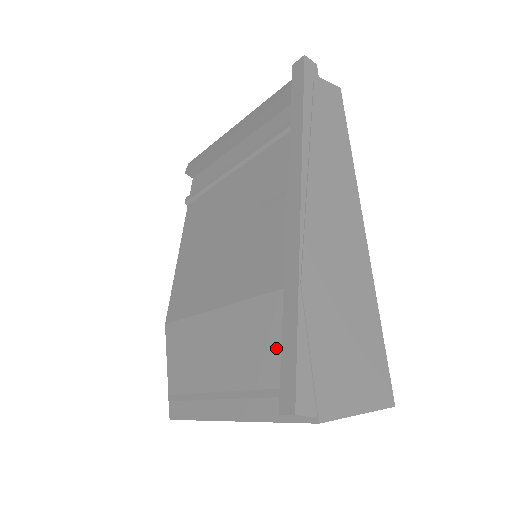
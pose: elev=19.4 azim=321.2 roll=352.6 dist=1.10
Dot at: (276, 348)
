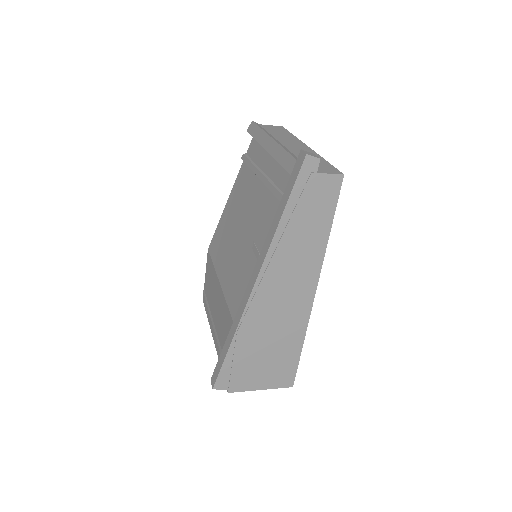
Dot at: occluded
